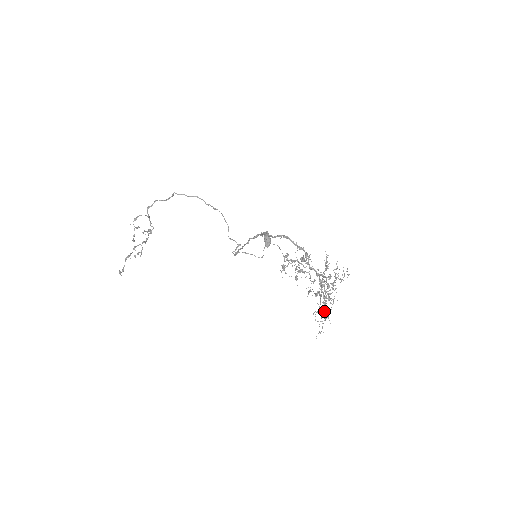
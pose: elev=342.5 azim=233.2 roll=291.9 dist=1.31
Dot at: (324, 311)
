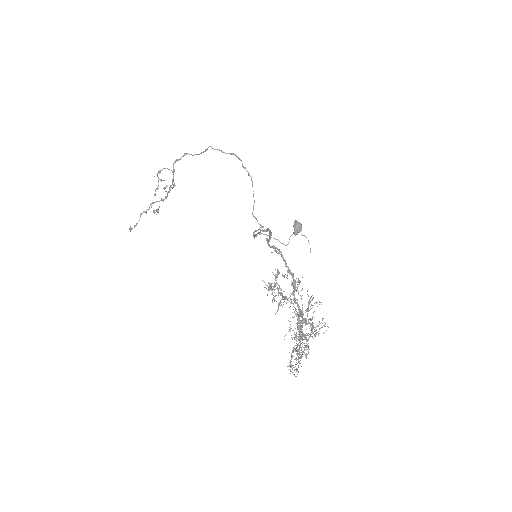
Dot at: (291, 359)
